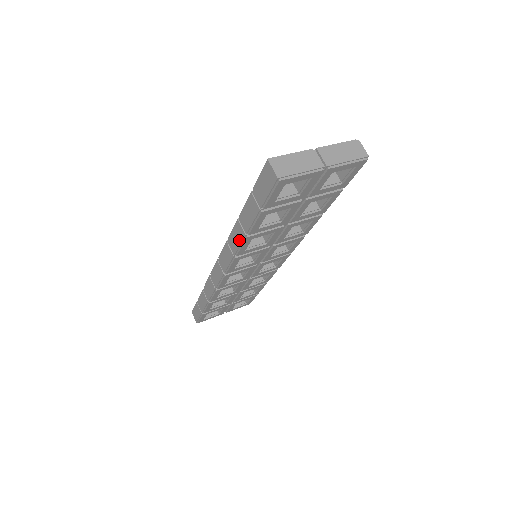
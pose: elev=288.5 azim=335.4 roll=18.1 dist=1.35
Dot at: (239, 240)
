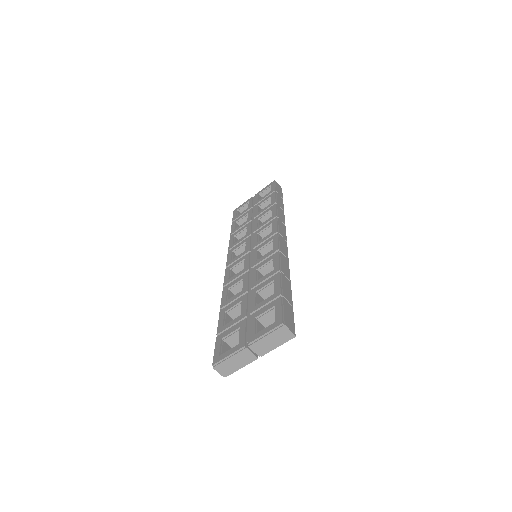
Dot at: occluded
